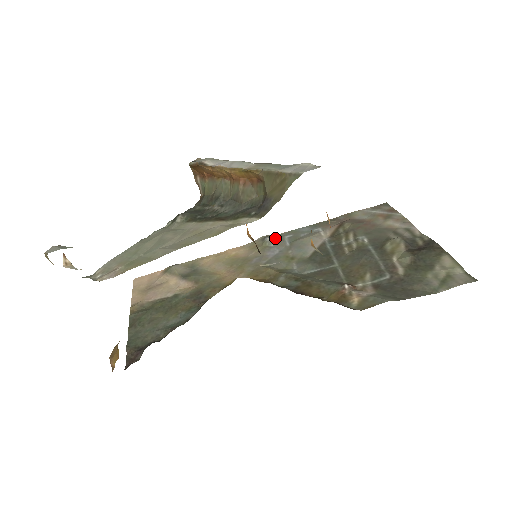
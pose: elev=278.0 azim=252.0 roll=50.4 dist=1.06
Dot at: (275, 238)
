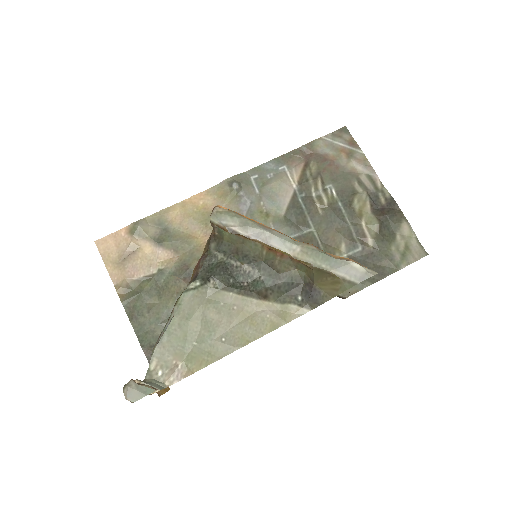
Dot at: (242, 182)
